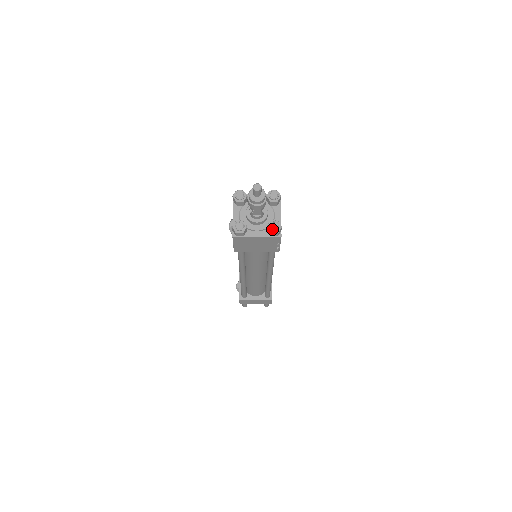
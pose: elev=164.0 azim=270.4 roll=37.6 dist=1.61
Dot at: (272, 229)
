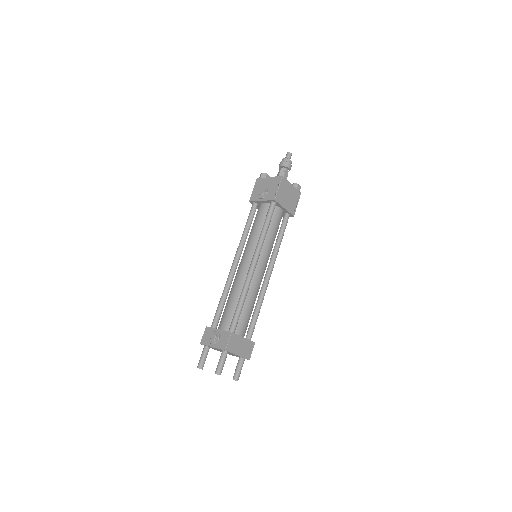
Dot at: (298, 184)
